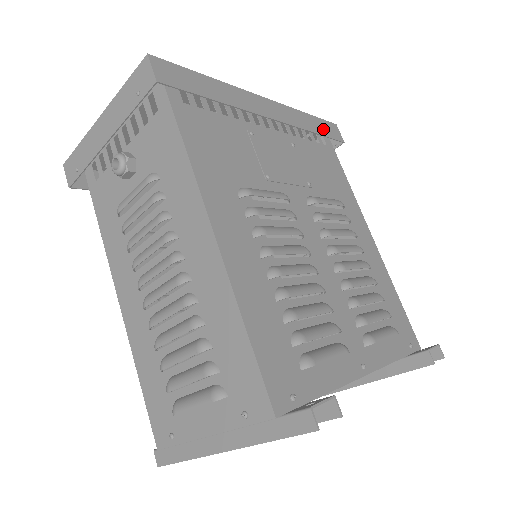
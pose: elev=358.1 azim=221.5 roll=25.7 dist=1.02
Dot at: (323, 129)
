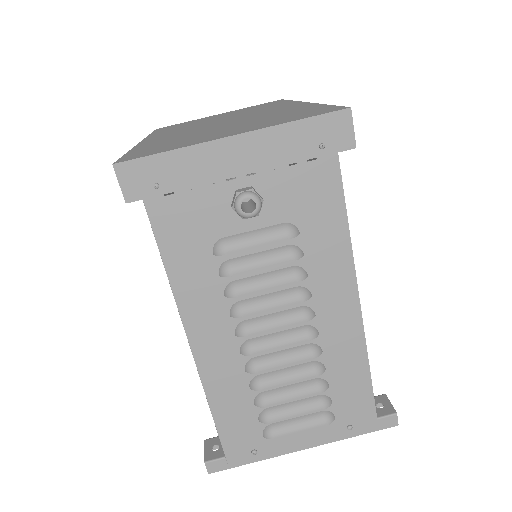
Dot at: occluded
